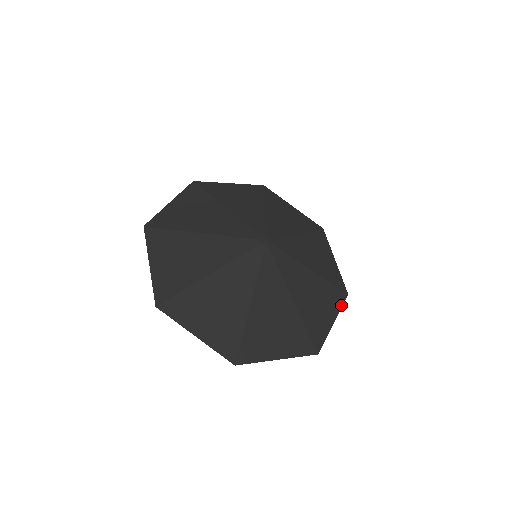
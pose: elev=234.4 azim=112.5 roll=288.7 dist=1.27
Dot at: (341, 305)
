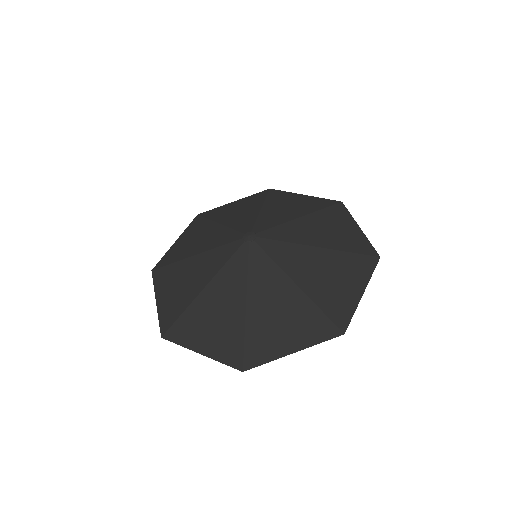
Dot at: (371, 272)
